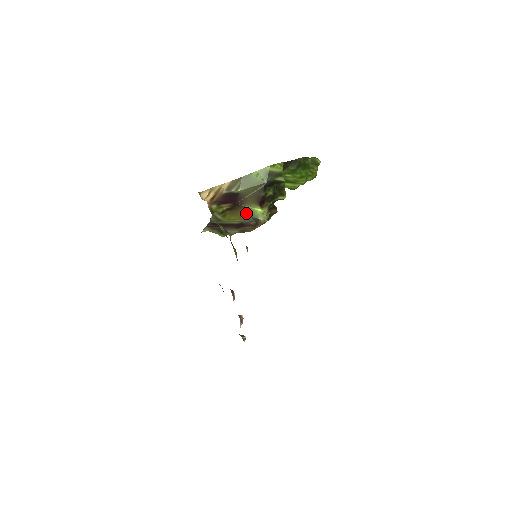
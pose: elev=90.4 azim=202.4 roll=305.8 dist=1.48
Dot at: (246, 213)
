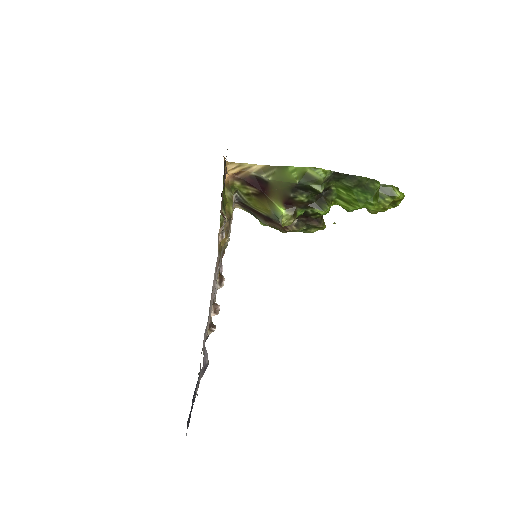
Dot at: (271, 207)
